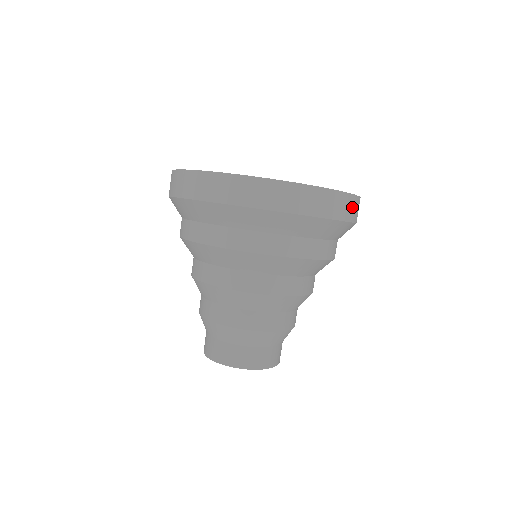
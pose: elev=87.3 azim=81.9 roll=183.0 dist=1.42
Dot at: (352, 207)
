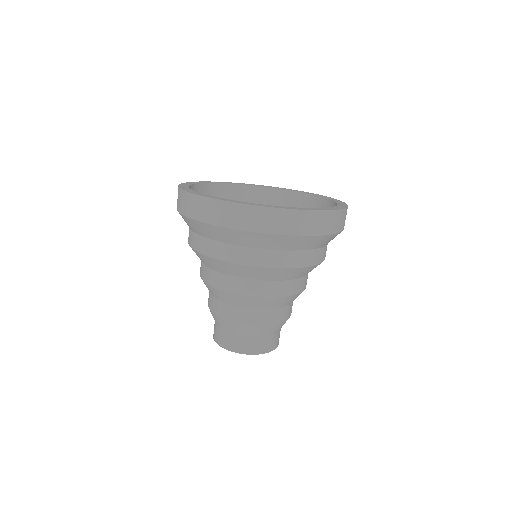
Dot at: (337, 220)
